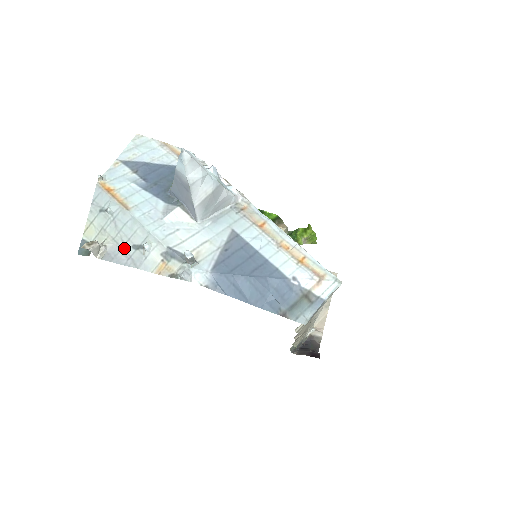
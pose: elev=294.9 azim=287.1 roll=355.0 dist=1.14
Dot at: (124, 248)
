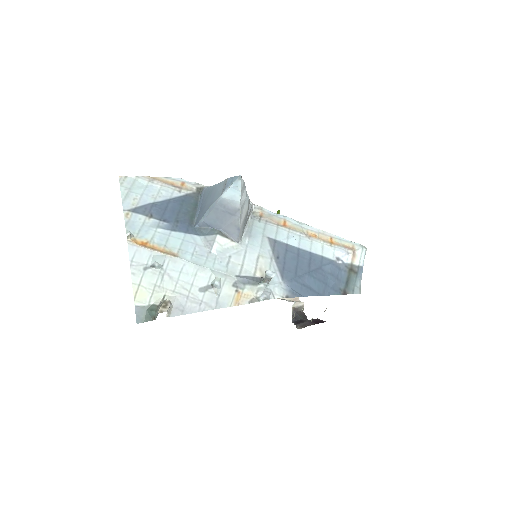
Dot at: (191, 296)
